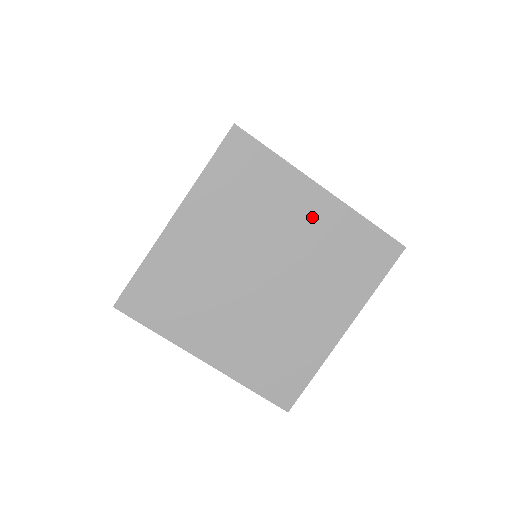
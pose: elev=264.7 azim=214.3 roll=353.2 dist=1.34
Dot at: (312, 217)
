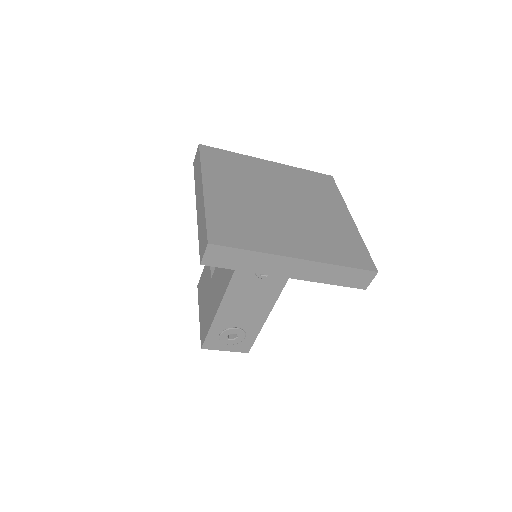
Dot at: (277, 173)
